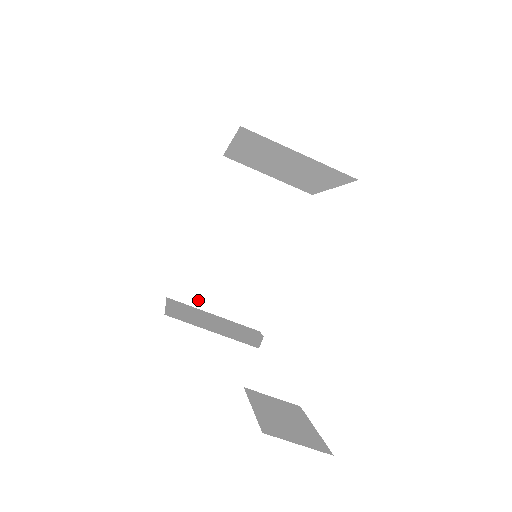
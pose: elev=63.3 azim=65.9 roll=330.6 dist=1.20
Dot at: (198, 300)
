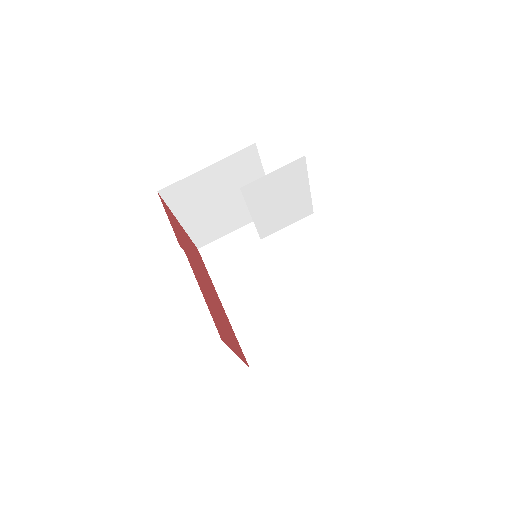
Dot at: (273, 347)
